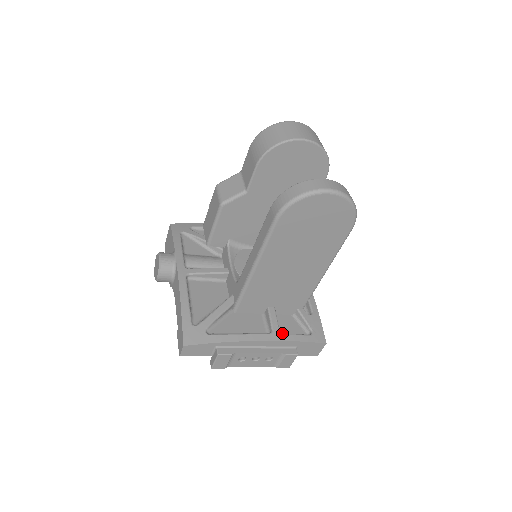
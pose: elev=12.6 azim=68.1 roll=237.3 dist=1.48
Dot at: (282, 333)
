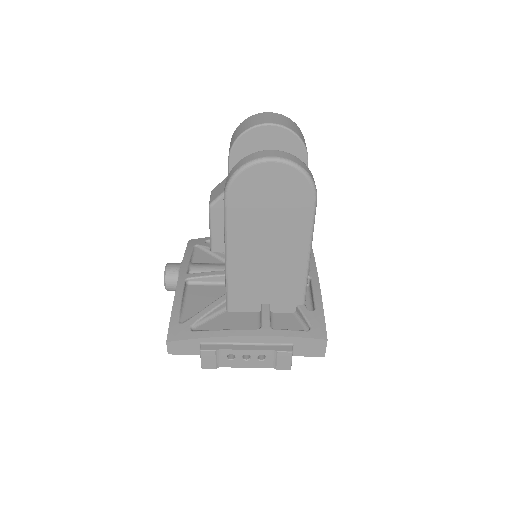
Dot at: (272, 328)
